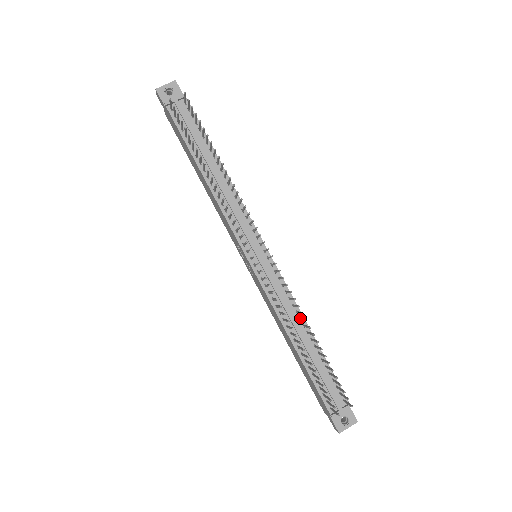
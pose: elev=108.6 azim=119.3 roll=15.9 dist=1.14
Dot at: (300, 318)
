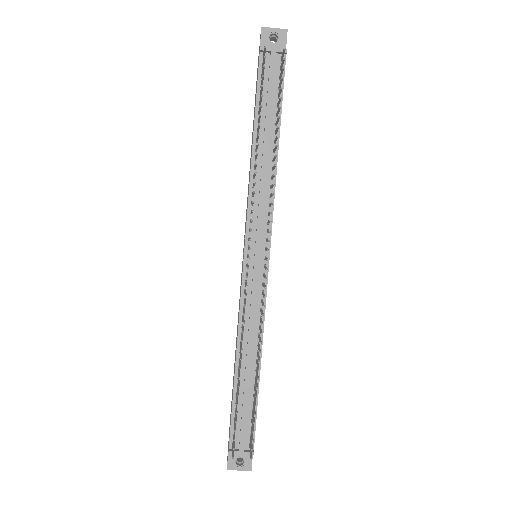
Dot at: (258, 343)
